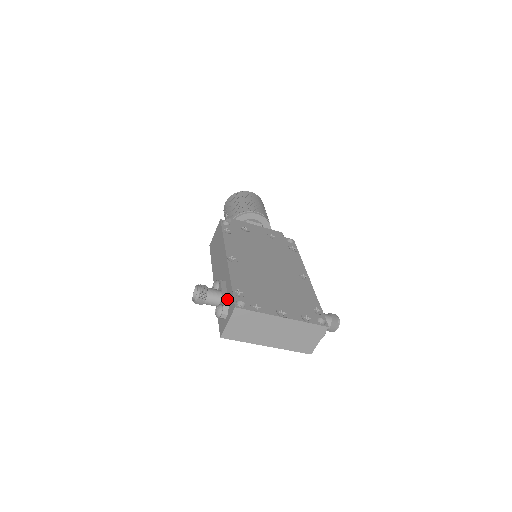
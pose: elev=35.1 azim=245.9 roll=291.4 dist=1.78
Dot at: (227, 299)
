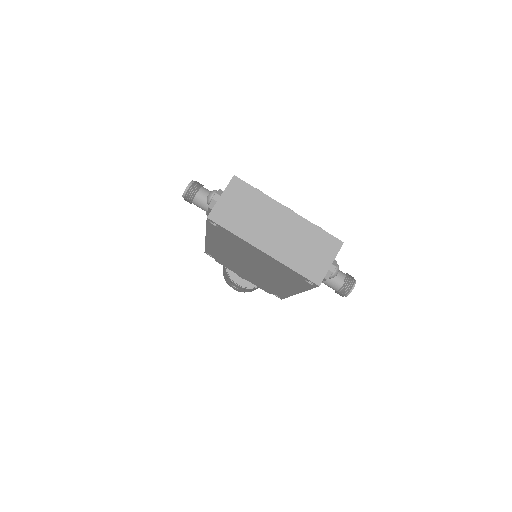
Dot at: occluded
